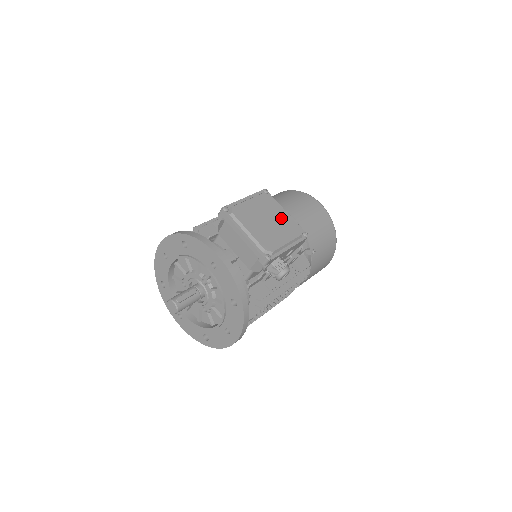
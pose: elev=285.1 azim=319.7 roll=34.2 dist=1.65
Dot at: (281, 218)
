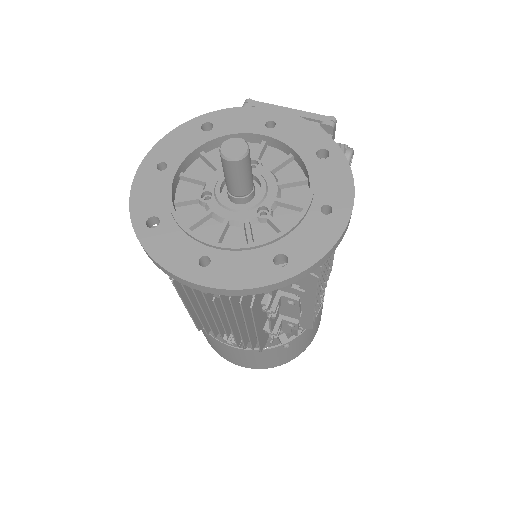
Dot at: occluded
